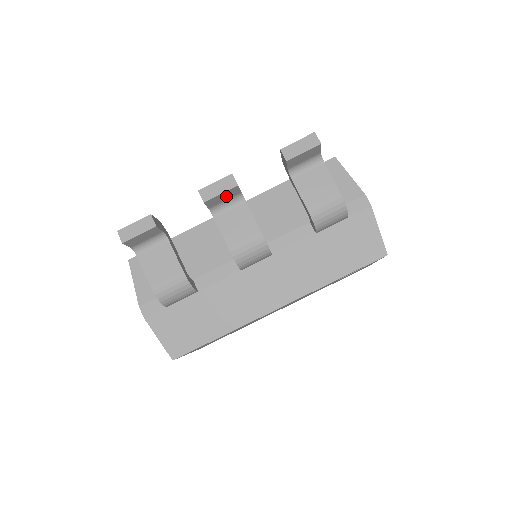
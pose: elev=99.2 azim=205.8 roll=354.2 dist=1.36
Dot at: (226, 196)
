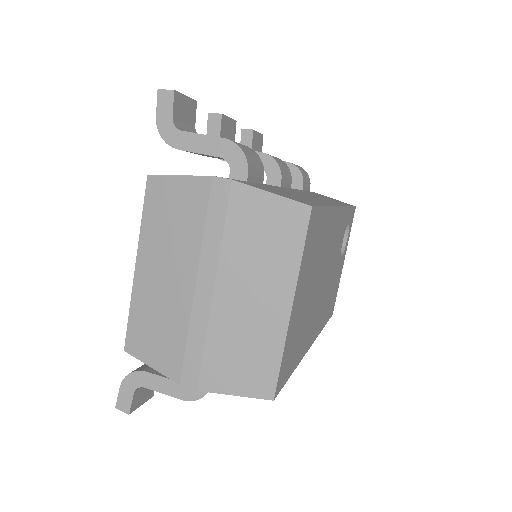
Dot at: (229, 130)
